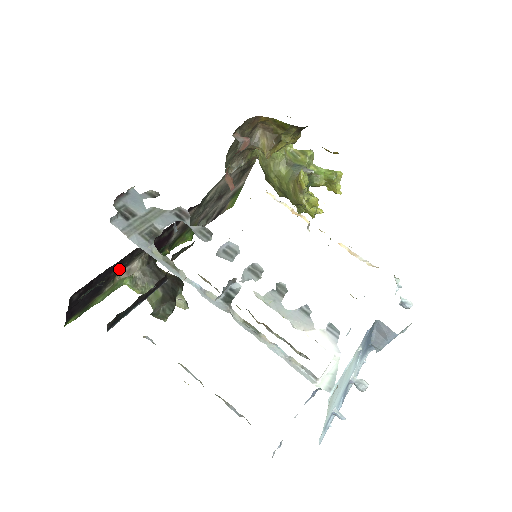
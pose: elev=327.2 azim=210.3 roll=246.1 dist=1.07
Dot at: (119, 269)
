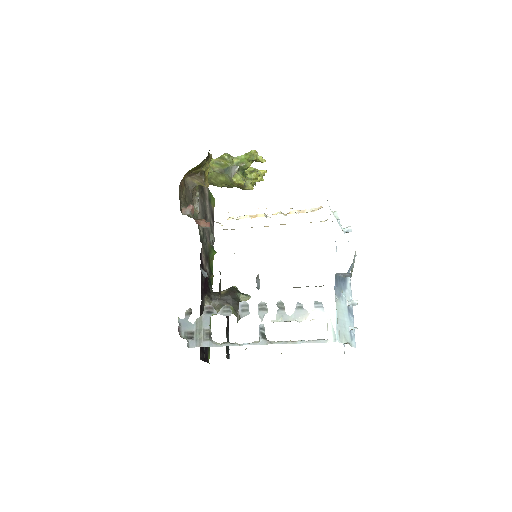
Dot at: occluded
